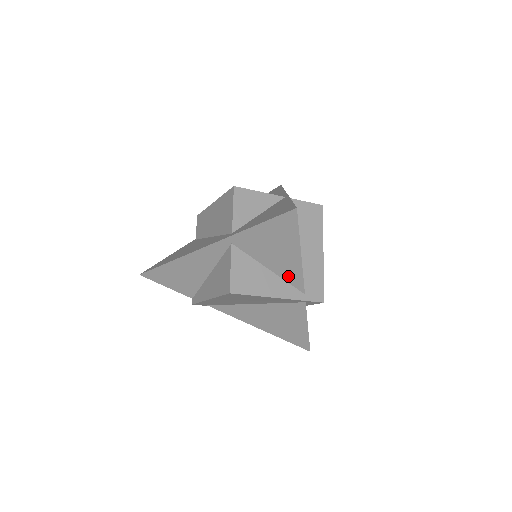
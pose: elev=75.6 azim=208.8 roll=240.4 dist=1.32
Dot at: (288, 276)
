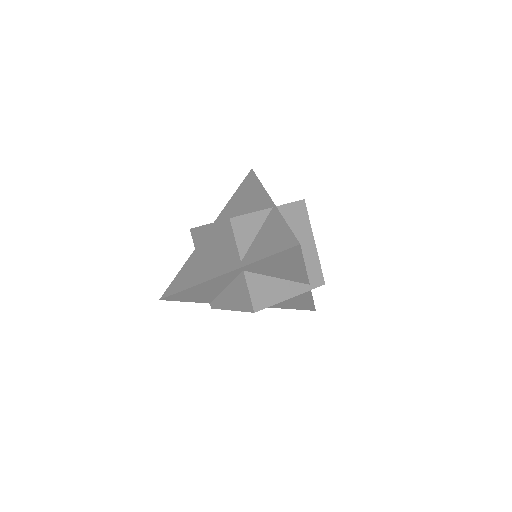
Dot at: (295, 278)
